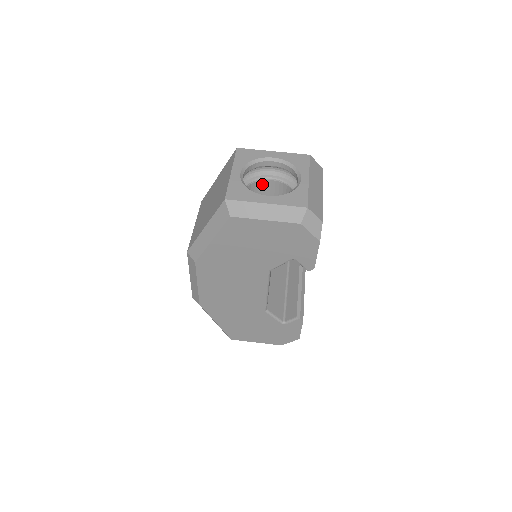
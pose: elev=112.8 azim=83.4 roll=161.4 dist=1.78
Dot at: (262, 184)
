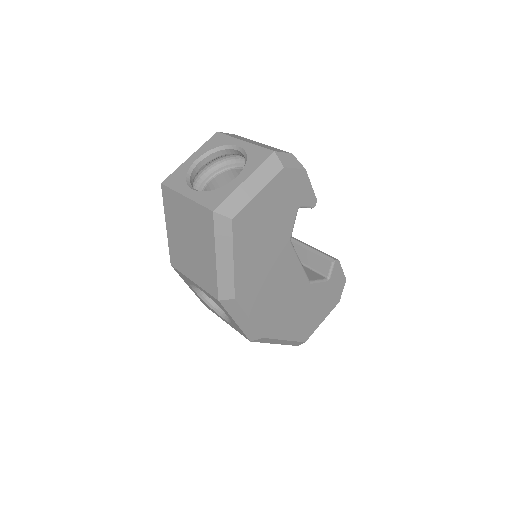
Dot at: occluded
